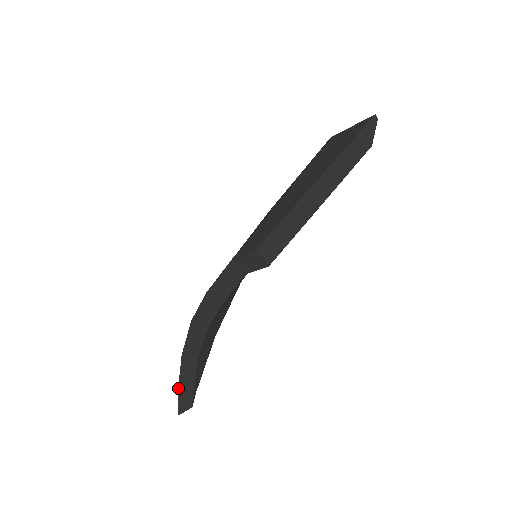
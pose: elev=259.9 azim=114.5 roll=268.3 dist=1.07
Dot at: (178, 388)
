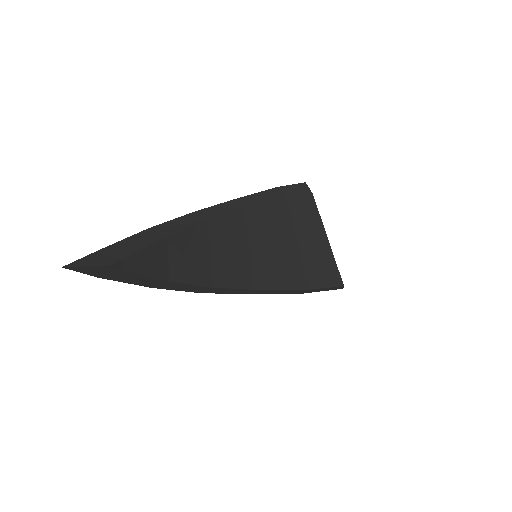
Dot at: (102, 248)
